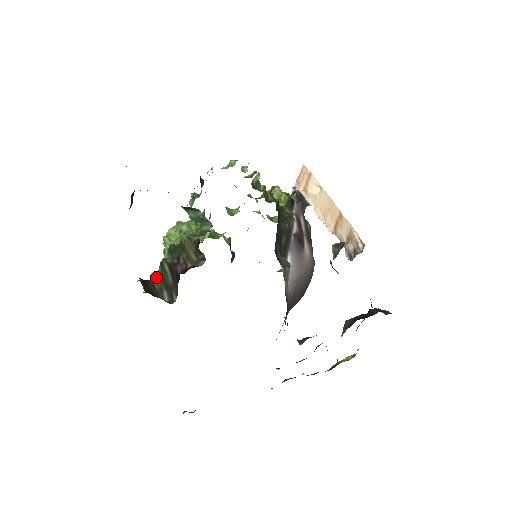
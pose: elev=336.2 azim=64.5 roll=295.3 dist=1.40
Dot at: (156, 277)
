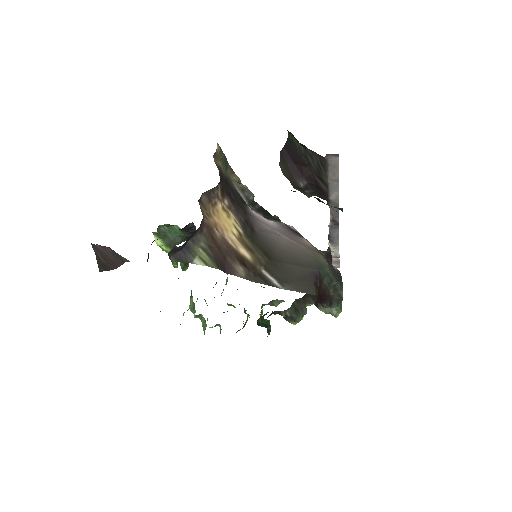
Dot at: occluded
